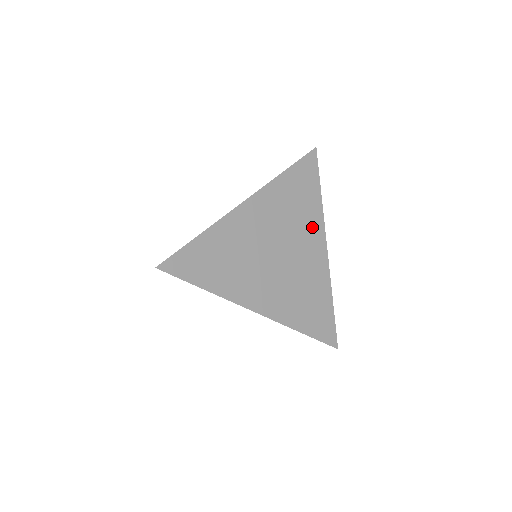
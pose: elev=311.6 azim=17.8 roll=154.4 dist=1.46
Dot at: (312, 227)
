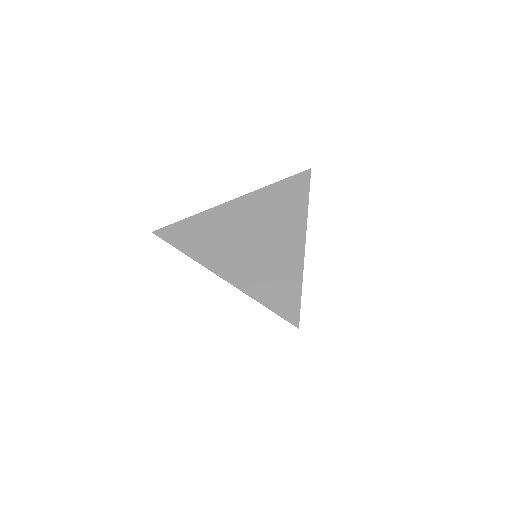
Dot at: occluded
